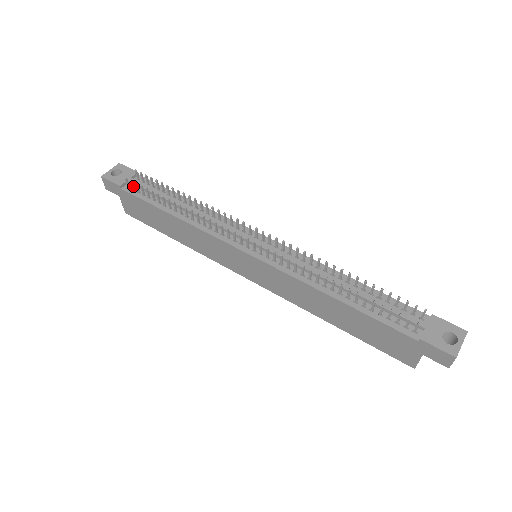
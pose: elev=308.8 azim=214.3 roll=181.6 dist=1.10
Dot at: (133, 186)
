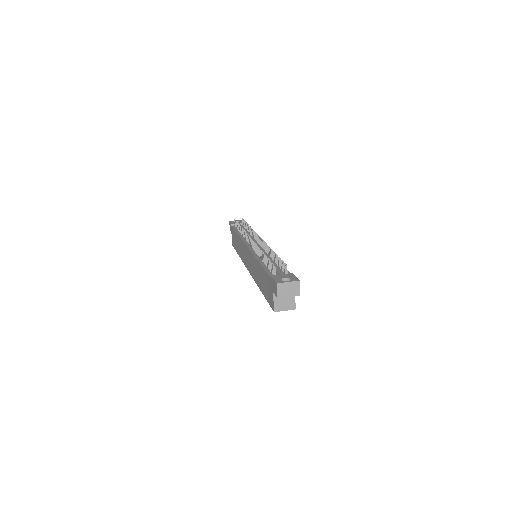
Dot at: occluded
